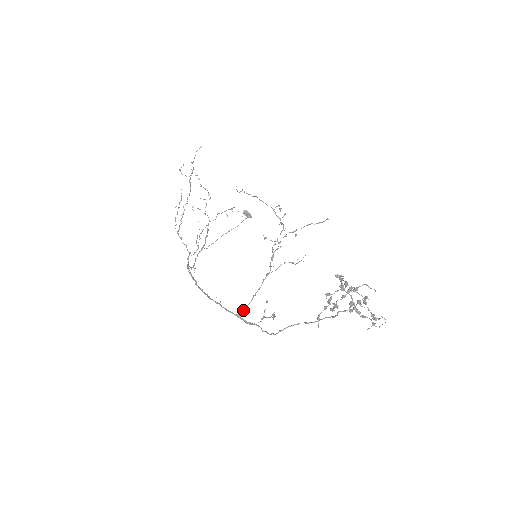
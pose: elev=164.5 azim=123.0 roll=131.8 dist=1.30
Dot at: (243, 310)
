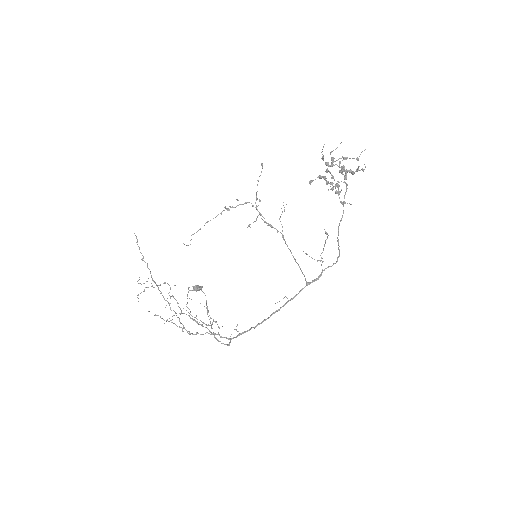
Dot at: occluded
